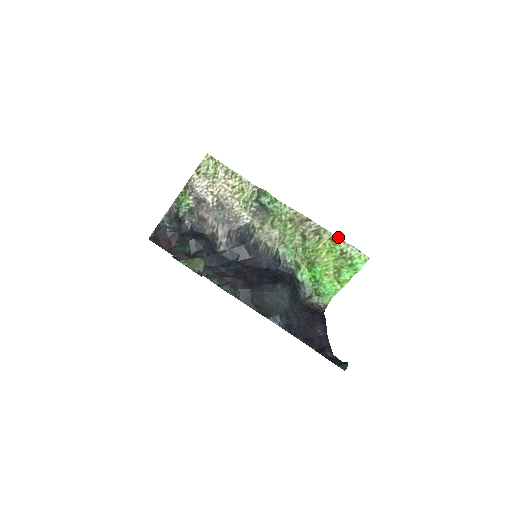
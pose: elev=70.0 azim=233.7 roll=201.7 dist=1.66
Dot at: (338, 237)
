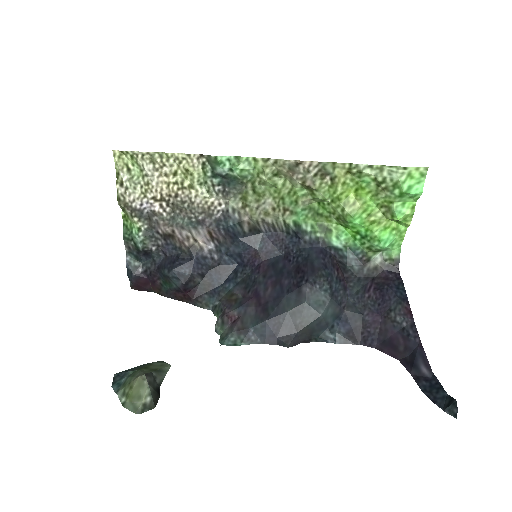
Dot at: (358, 164)
